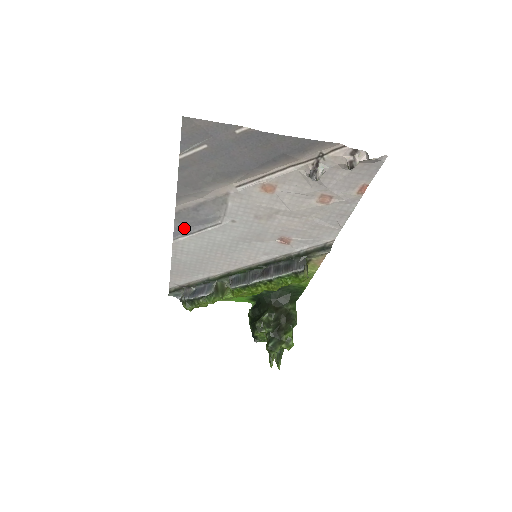
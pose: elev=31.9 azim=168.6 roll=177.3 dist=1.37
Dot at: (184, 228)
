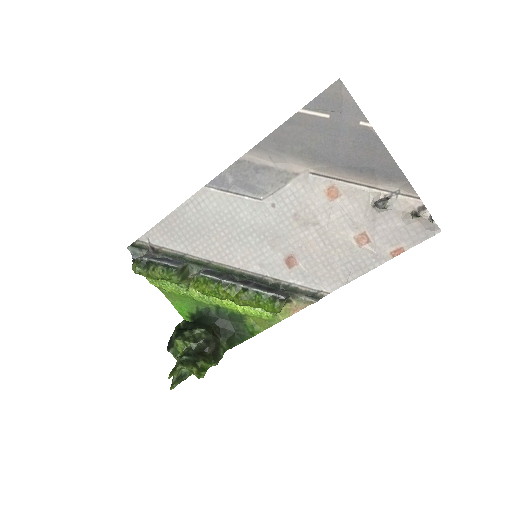
Dot at: (227, 181)
